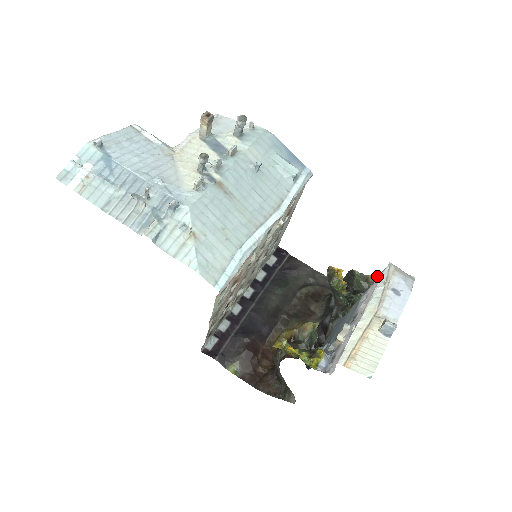
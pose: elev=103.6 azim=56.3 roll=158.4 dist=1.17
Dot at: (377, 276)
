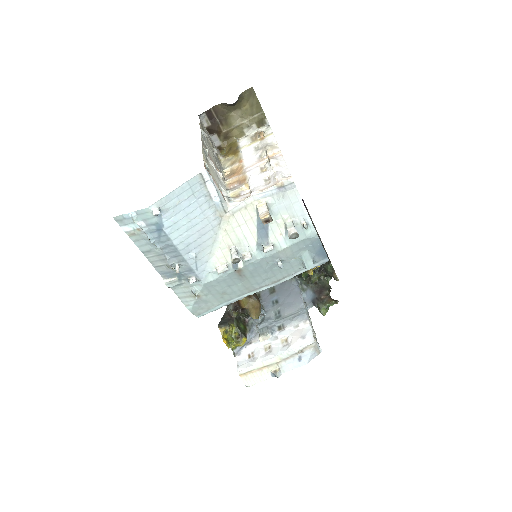
Dot at: (304, 338)
